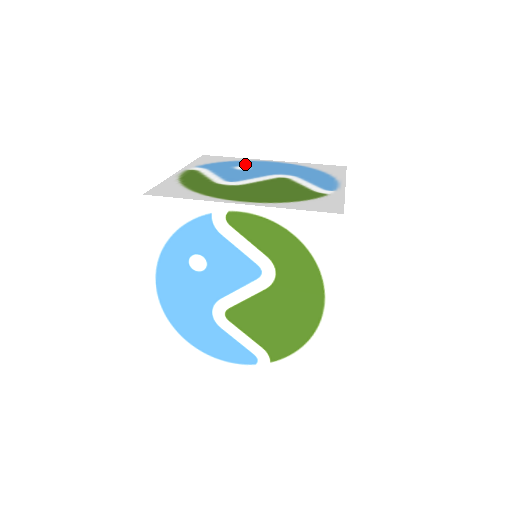
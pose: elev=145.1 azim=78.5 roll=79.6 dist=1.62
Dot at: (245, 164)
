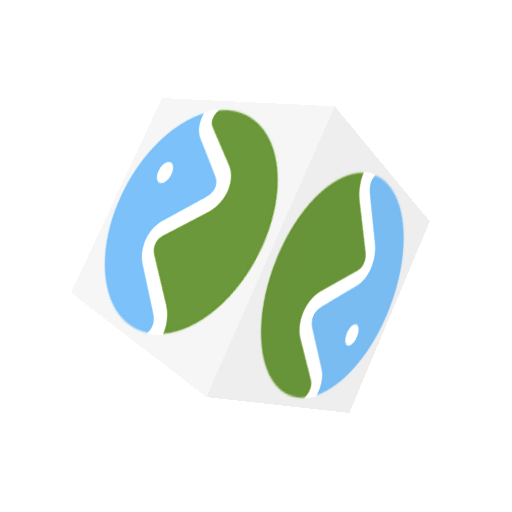
Dot at: occluded
